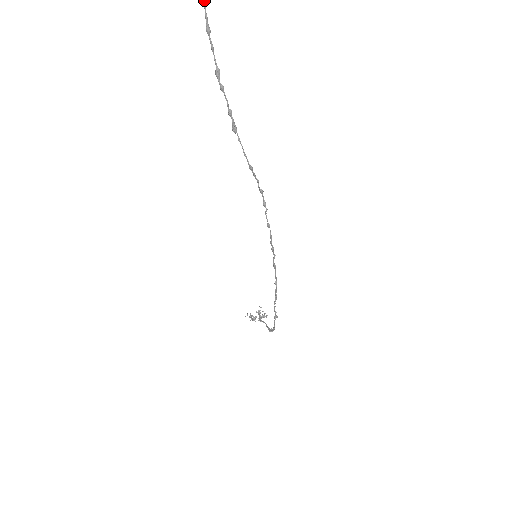
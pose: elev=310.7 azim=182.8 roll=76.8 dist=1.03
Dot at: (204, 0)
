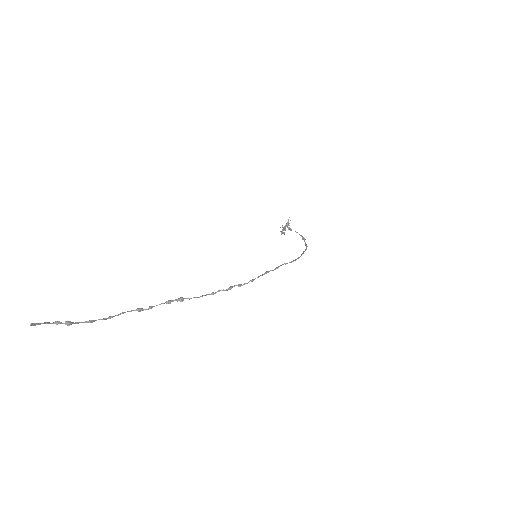
Dot at: (90, 322)
